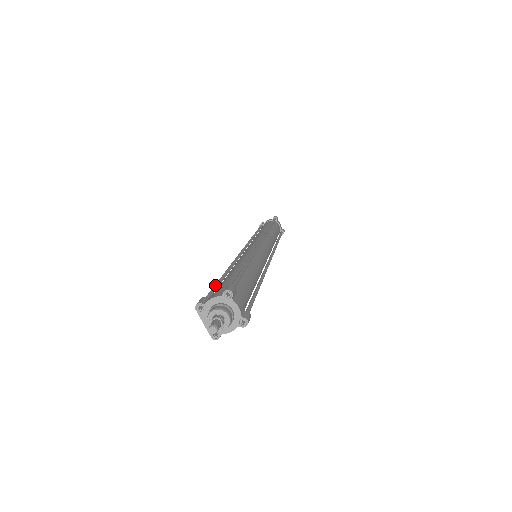
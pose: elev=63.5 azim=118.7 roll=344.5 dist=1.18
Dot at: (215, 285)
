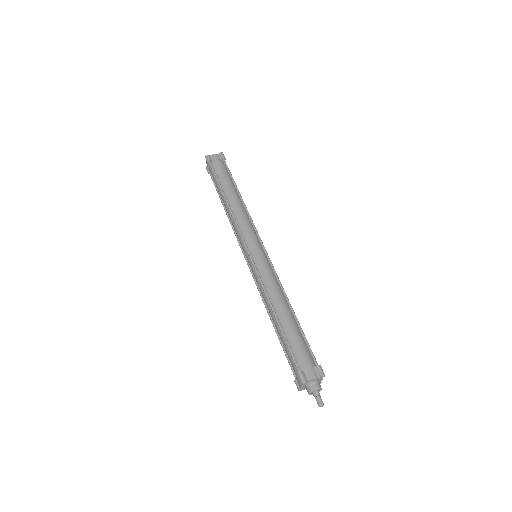
Dot at: (284, 352)
